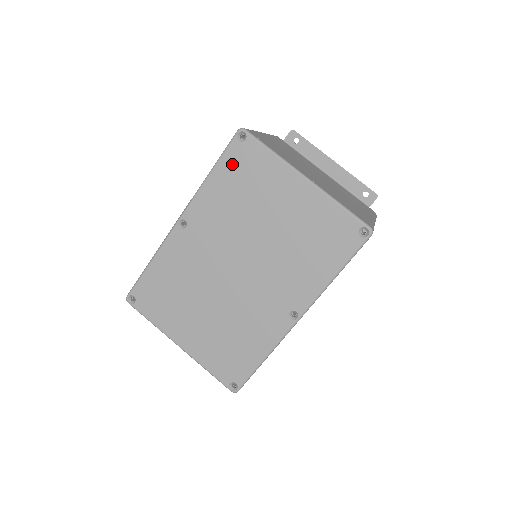
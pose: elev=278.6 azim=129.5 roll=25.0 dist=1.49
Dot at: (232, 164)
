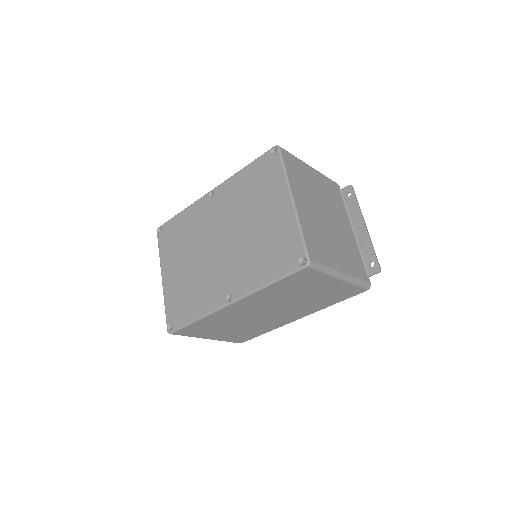
Dot at: (259, 167)
